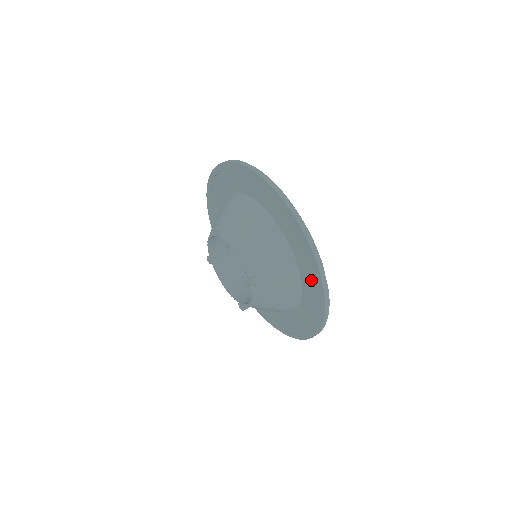
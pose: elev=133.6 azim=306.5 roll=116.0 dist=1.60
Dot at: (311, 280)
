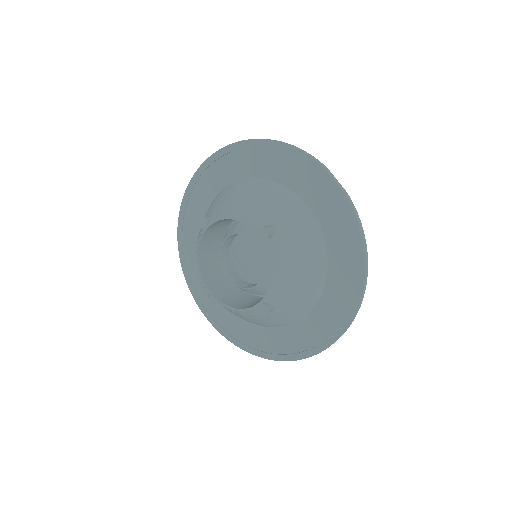
Dot at: (325, 200)
